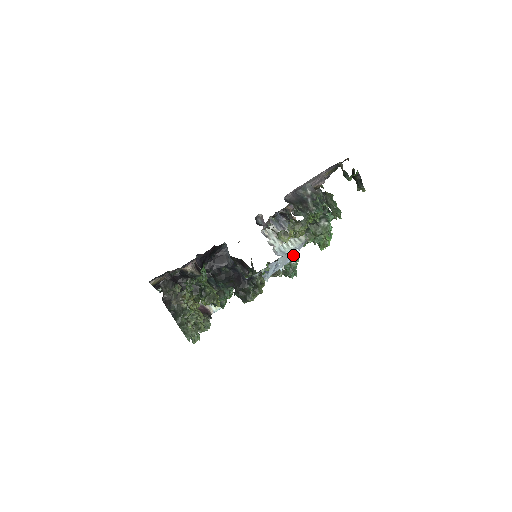
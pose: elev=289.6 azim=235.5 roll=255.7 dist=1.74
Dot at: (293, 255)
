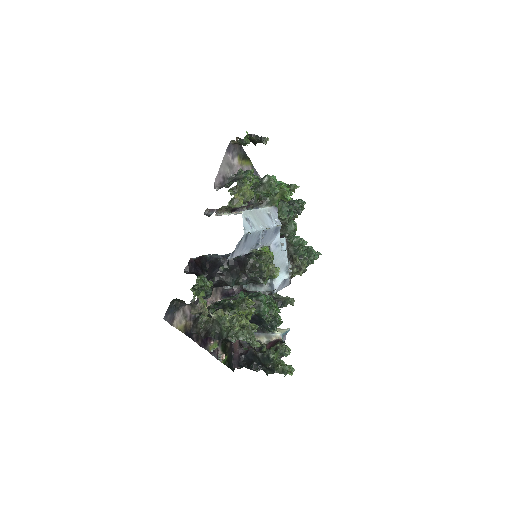
Dot at: (271, 219)
